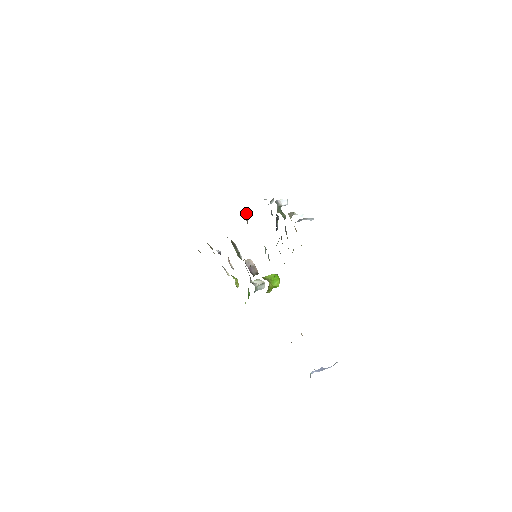
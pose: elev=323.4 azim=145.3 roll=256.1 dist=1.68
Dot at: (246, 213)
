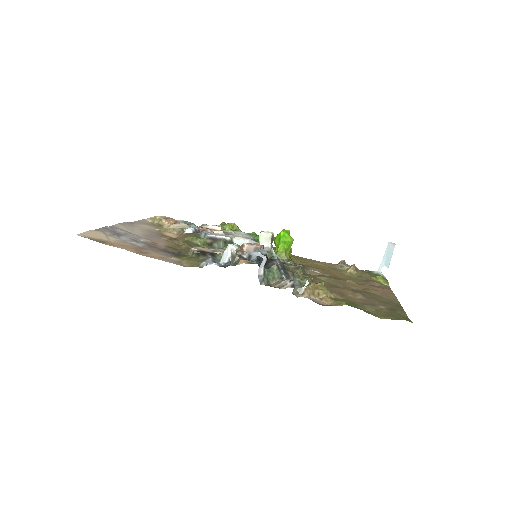
Dot at: occluded
